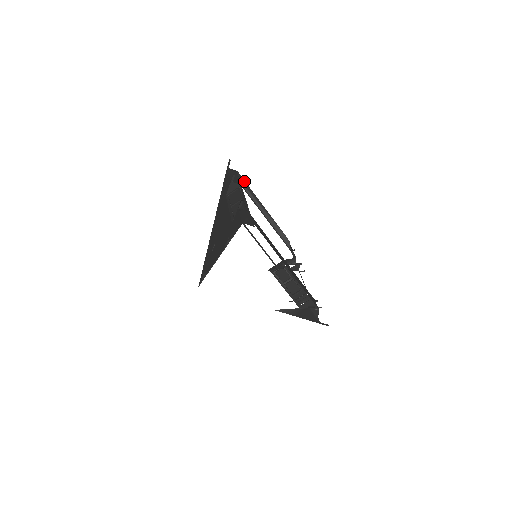
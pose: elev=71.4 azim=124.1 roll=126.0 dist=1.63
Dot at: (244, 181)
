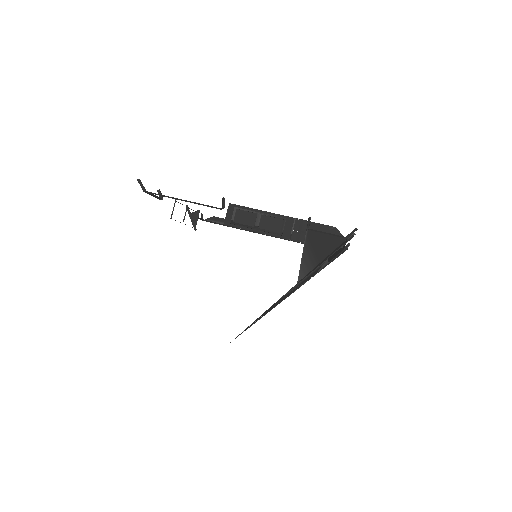
Dot at: occluded
